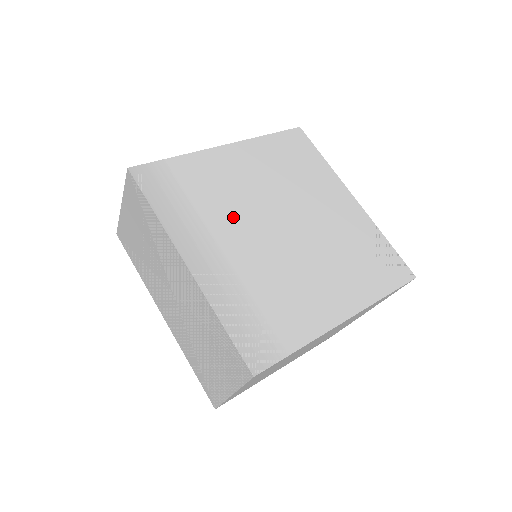
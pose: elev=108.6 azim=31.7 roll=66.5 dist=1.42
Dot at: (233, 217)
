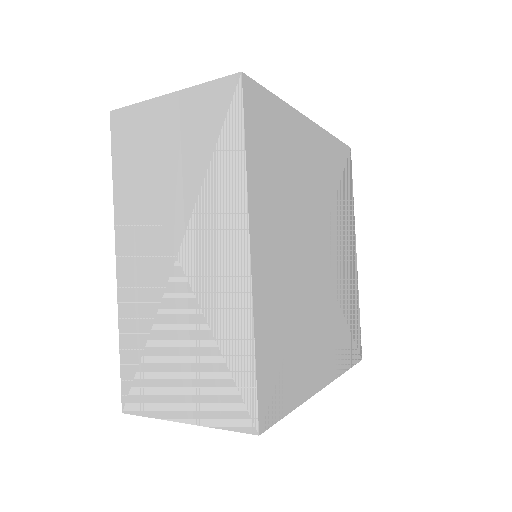
Dot at: (295, 216)
